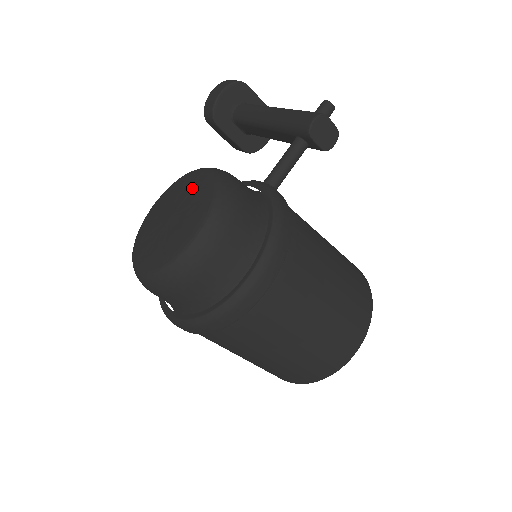
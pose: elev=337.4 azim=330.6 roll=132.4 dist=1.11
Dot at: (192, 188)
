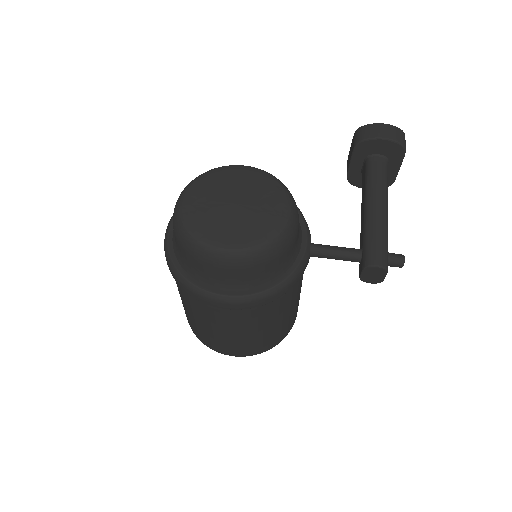
Dot at: (268, 208)
